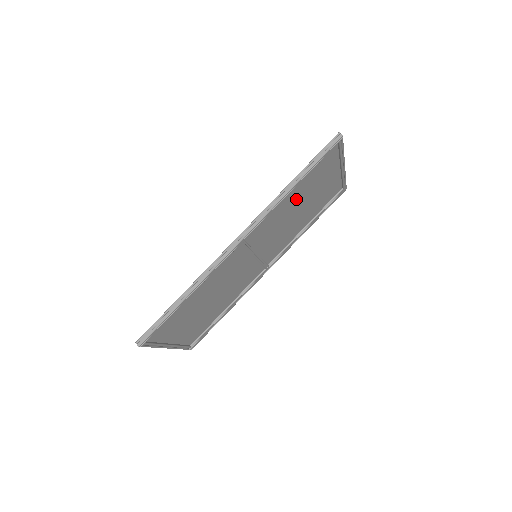
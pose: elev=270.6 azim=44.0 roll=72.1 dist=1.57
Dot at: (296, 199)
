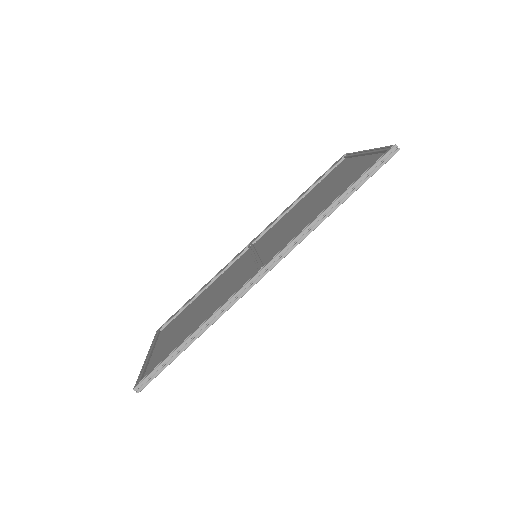
Dot at: (320, 206)
